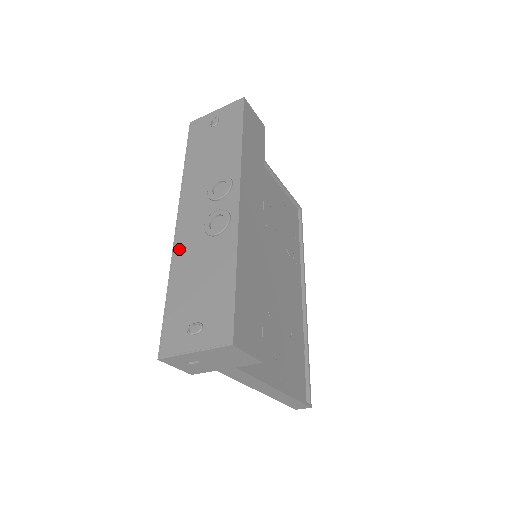
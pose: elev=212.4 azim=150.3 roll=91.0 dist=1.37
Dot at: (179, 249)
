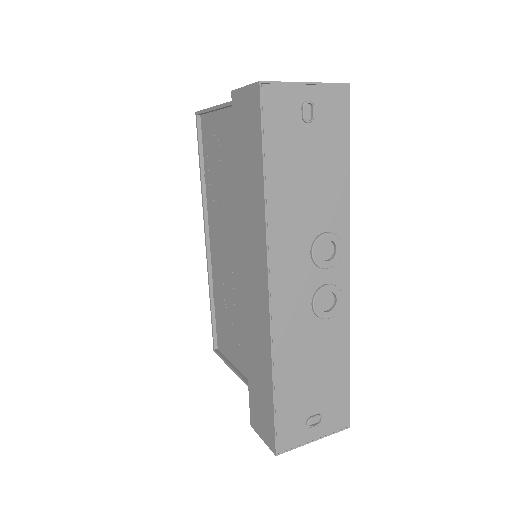
Dot at: (281, 331)
